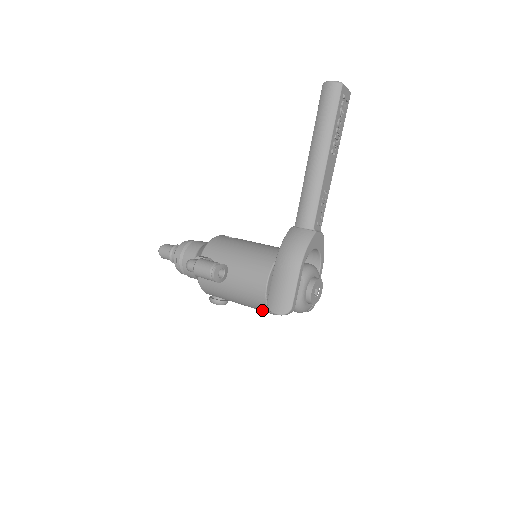
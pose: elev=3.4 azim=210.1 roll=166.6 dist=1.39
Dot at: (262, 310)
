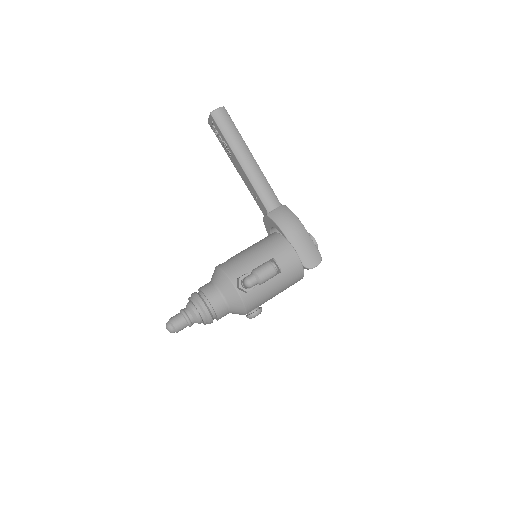
Dot at: (297, 281)
